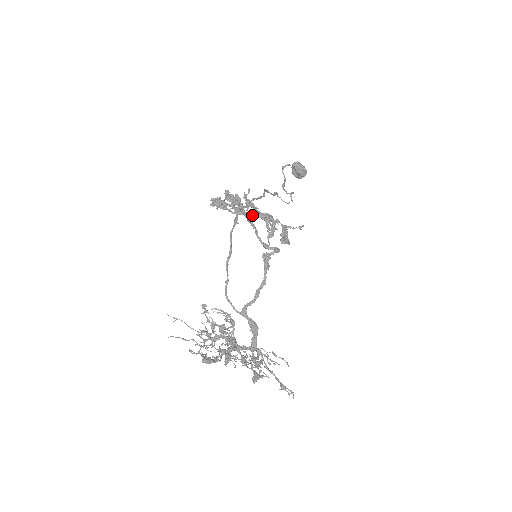
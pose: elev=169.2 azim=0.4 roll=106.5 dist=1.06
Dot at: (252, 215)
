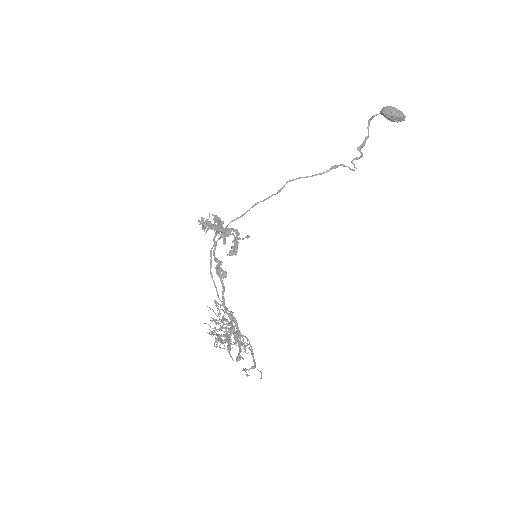
Dot at: (221, 232)
